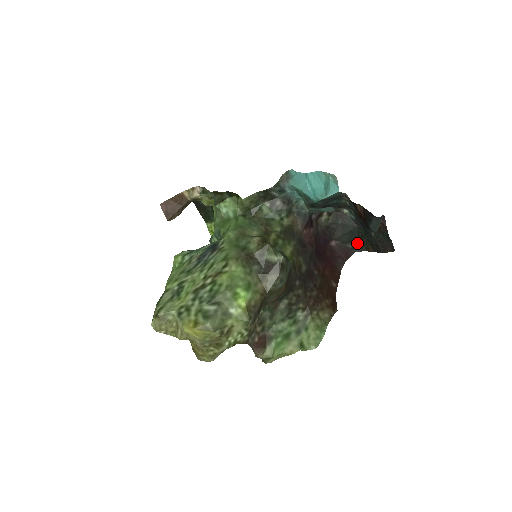
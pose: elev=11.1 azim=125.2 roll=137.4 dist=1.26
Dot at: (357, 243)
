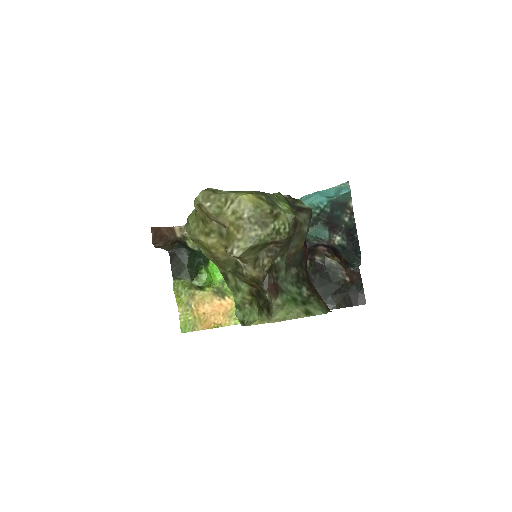
Dot at: (330, 300)
